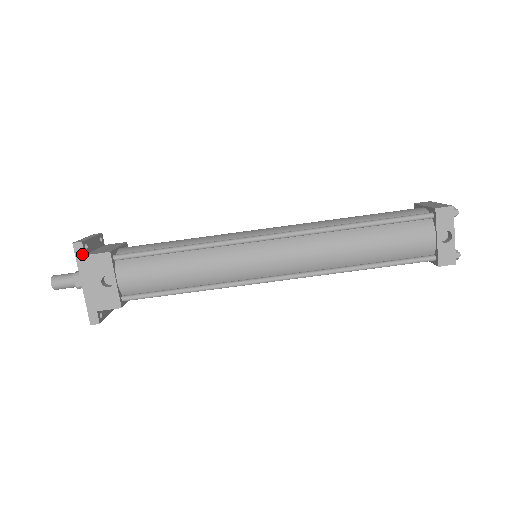
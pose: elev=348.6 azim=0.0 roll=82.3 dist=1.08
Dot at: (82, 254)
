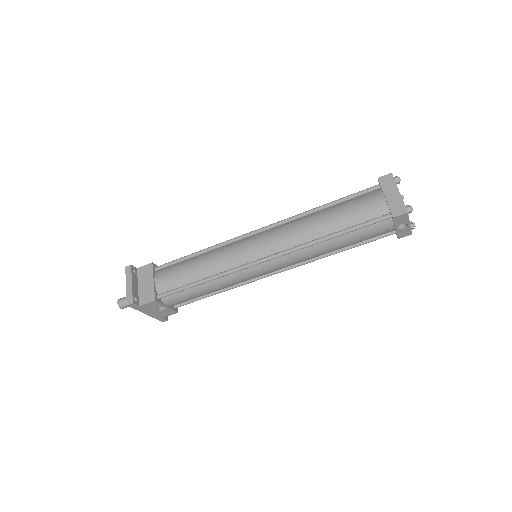
Dot at: (137, 306)
